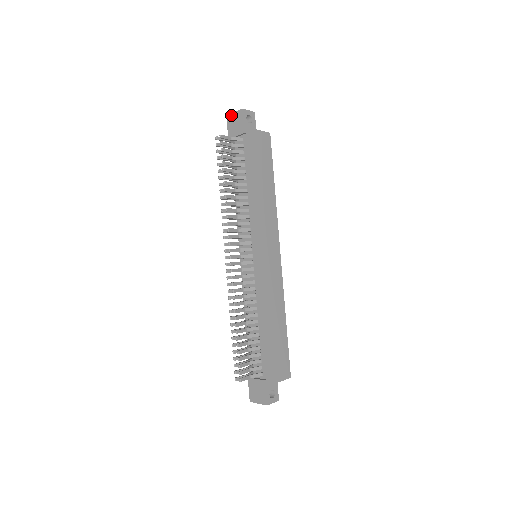
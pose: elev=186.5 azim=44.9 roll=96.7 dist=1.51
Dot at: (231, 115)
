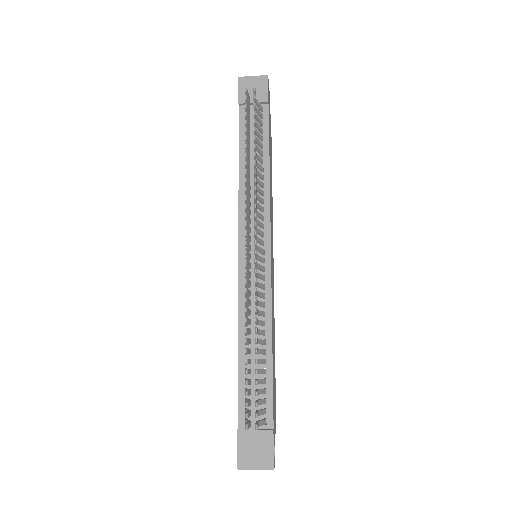
Dot at: (247, 78)
